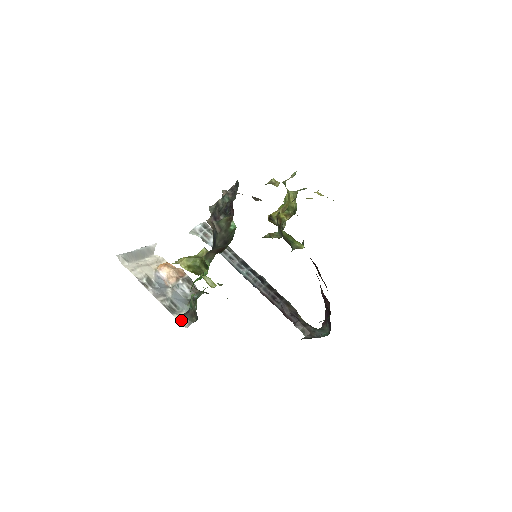
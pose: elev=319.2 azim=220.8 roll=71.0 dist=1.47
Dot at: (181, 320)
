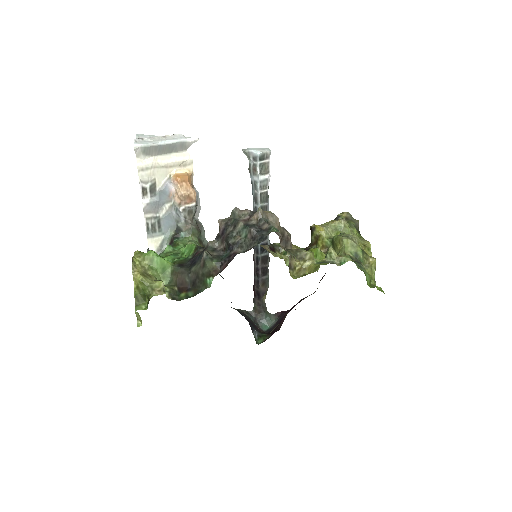
Dot at: (152, 246)
